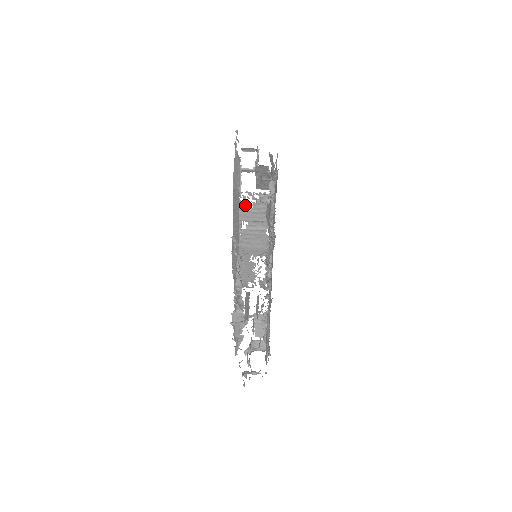
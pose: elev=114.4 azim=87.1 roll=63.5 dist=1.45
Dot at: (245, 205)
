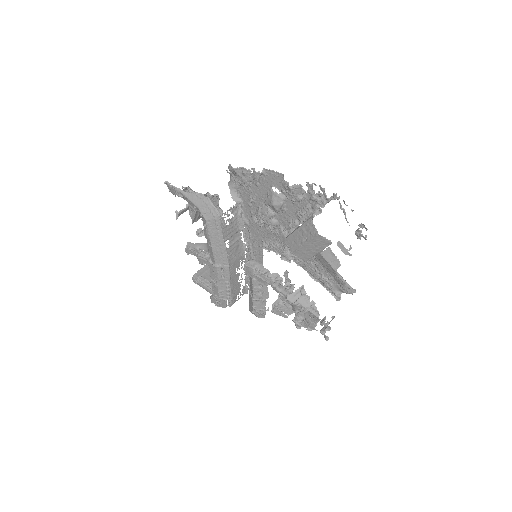
Dot at: (224, 226)
